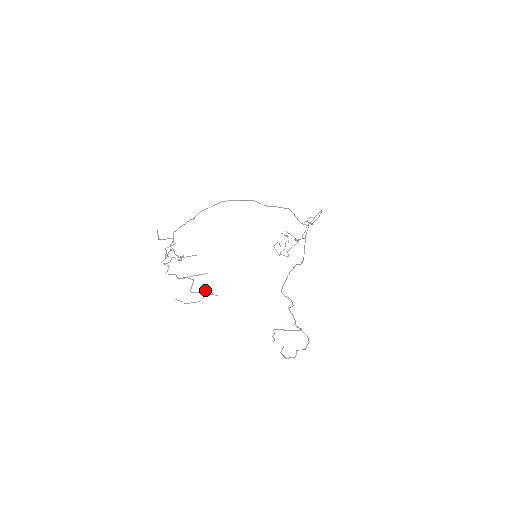
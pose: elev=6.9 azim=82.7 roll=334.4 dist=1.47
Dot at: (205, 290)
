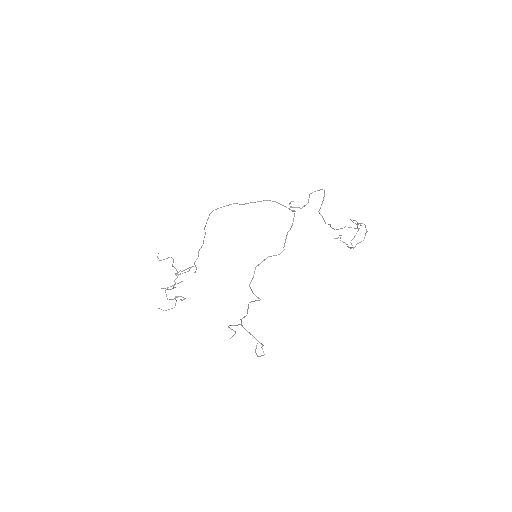
Dot at: (178, 296)
